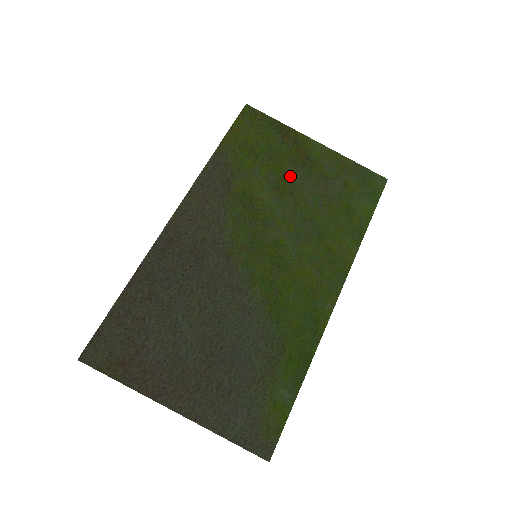
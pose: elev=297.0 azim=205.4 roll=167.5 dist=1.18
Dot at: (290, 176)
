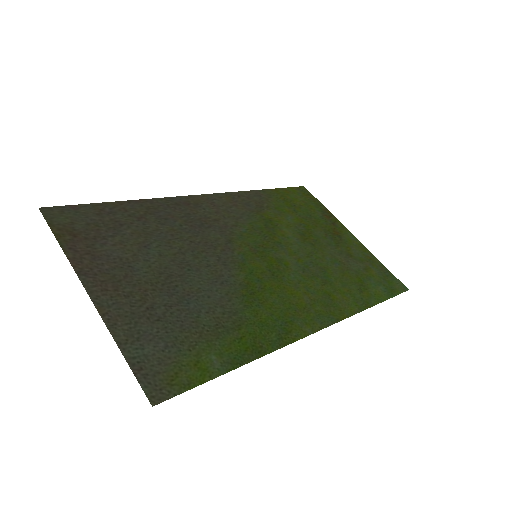
Dot at: (318, 236)
